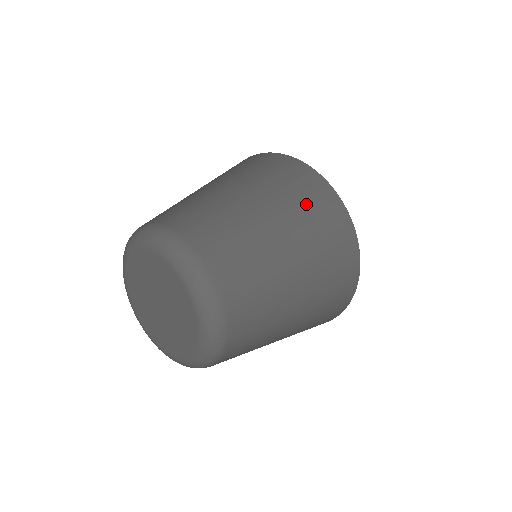
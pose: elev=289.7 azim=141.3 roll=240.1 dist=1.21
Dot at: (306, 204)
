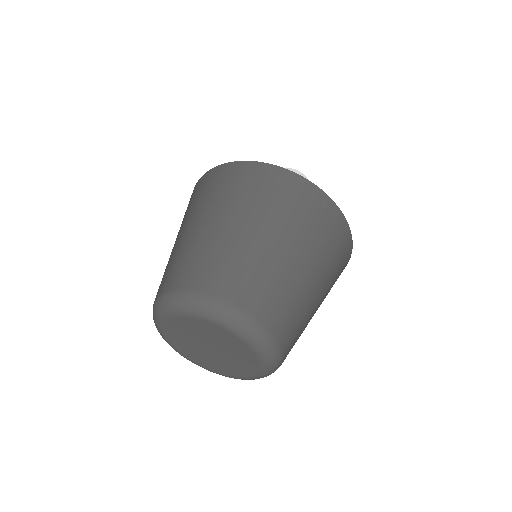
Dot at: (249, 191)
